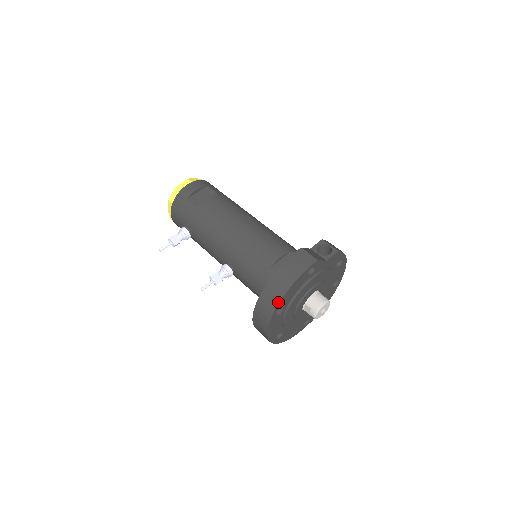
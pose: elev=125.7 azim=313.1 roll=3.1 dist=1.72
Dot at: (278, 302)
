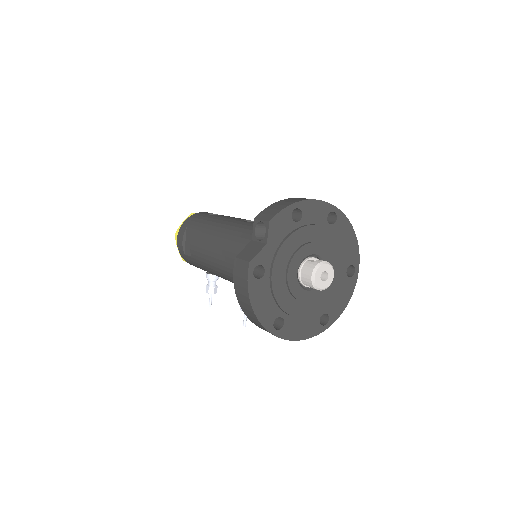
Dot at: (261, 325)
